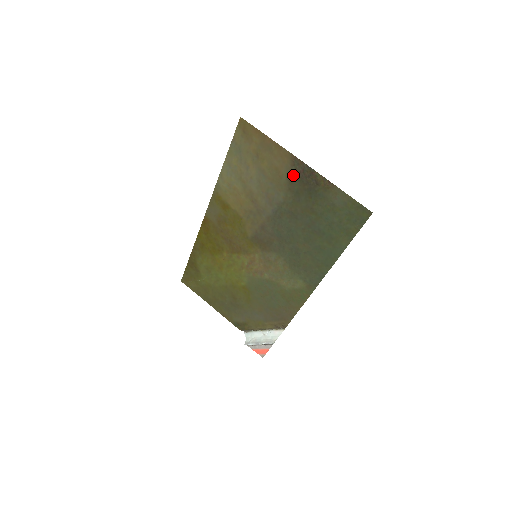
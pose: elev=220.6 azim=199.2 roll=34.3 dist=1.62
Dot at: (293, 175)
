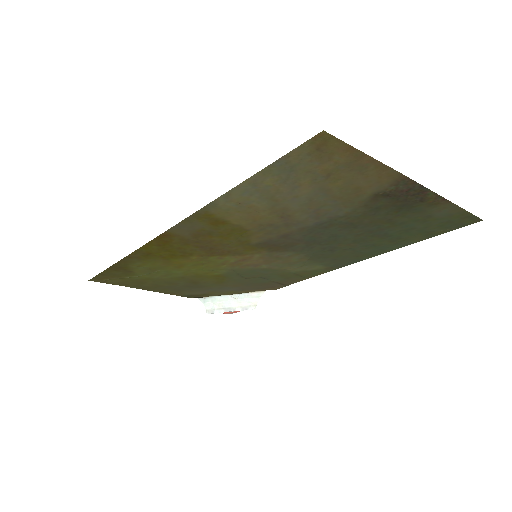
Dot at: (385, 194)
